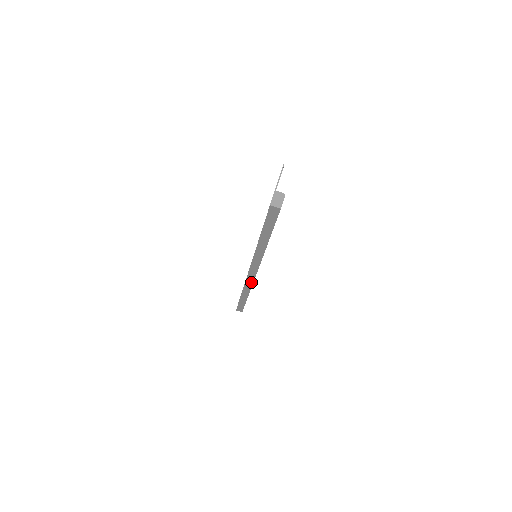
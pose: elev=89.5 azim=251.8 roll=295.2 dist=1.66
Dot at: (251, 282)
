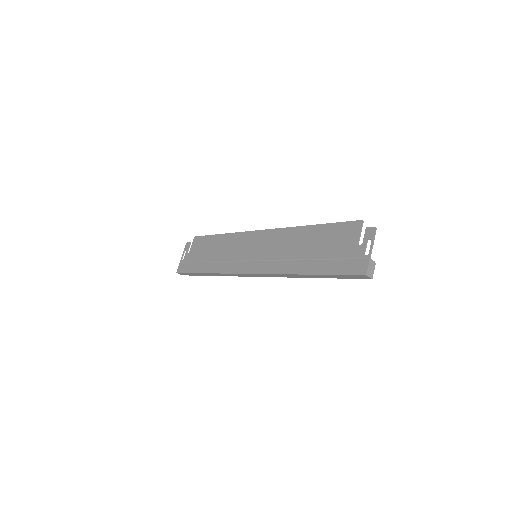
Dot at: (238, 275)
